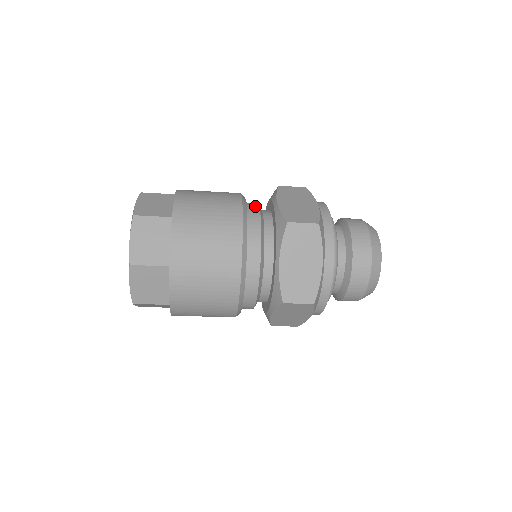
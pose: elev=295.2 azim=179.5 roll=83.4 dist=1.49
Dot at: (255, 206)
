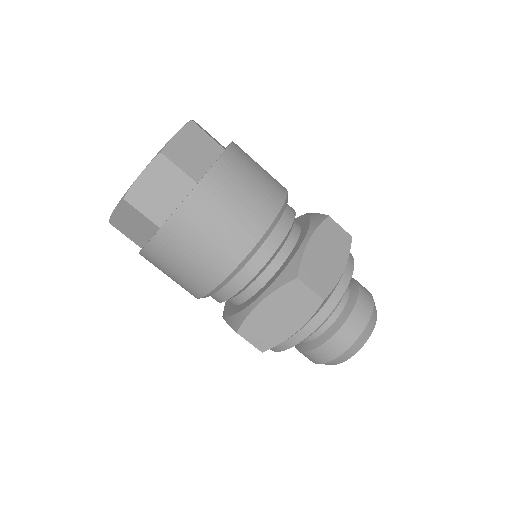
Dot at: (288, 223)
